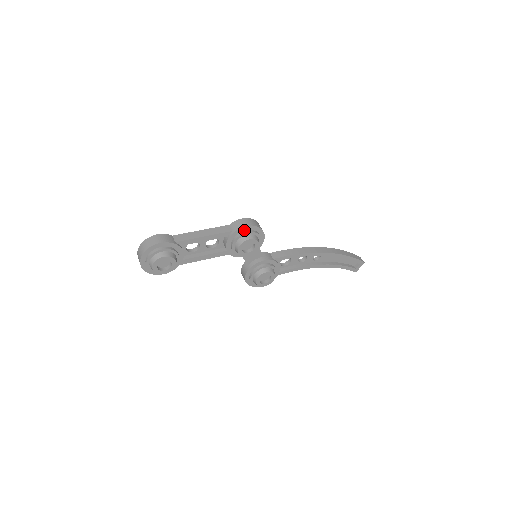
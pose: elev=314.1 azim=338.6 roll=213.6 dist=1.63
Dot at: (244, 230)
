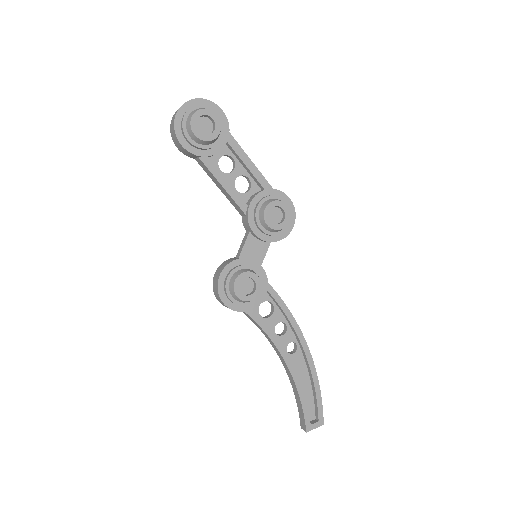
Dot at: (284, 200)
